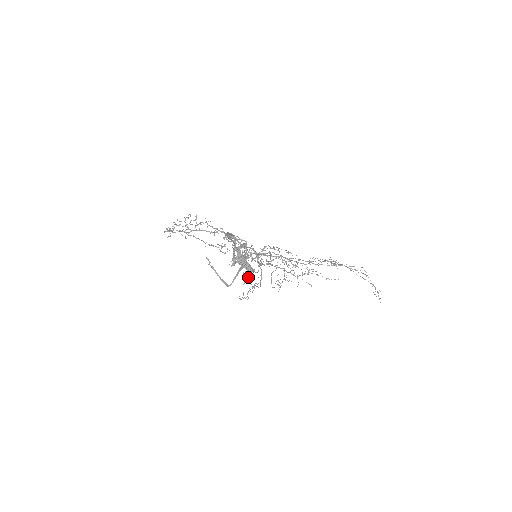
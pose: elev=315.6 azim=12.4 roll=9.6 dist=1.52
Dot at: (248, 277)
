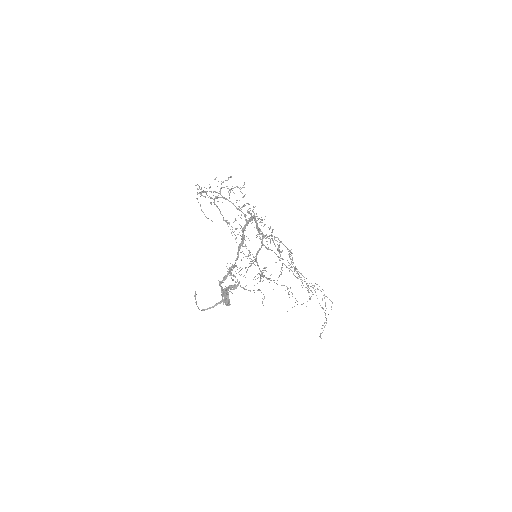
Dot at: (241, 260)
